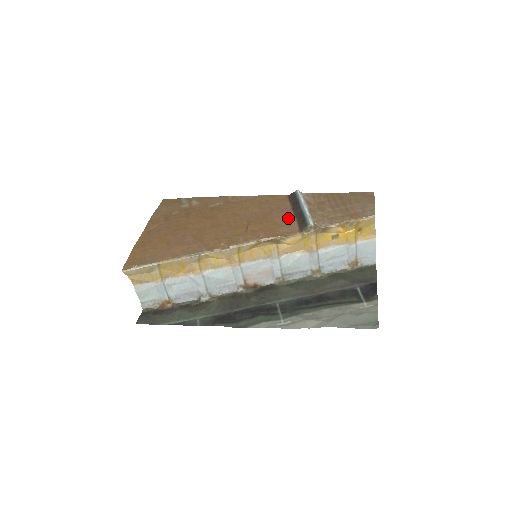
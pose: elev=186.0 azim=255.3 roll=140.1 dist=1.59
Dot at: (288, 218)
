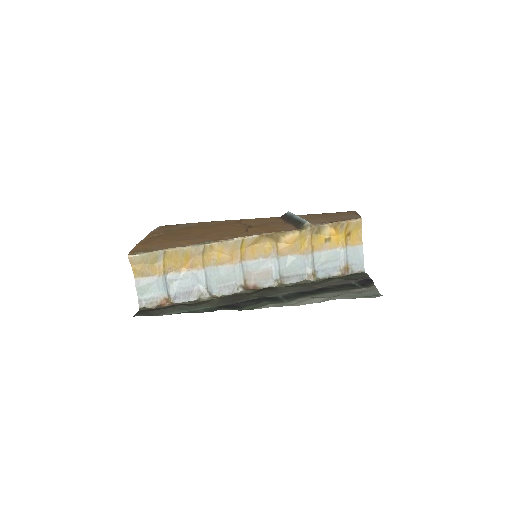
Dot at: (284, 224)
